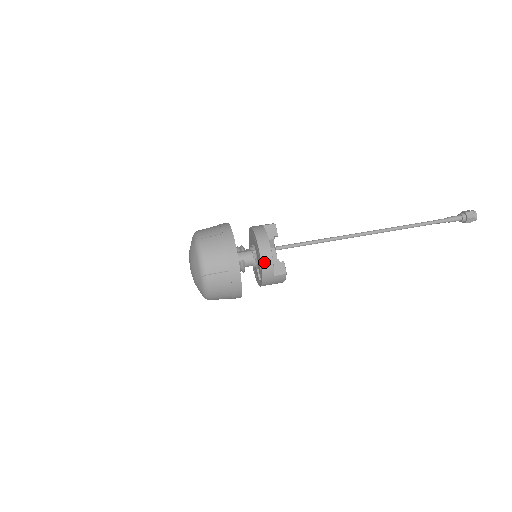
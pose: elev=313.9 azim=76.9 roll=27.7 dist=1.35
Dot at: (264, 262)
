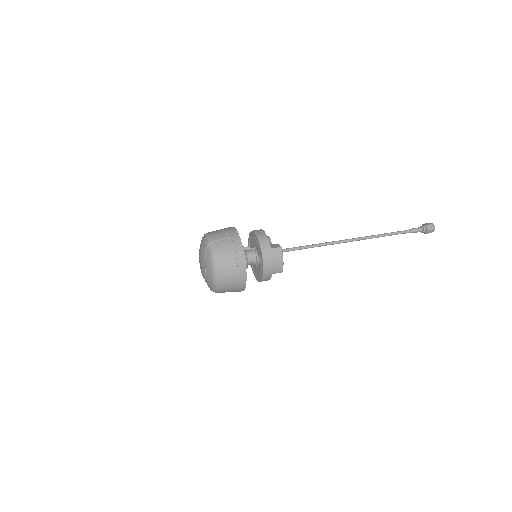
Dot at: (260, 237)
